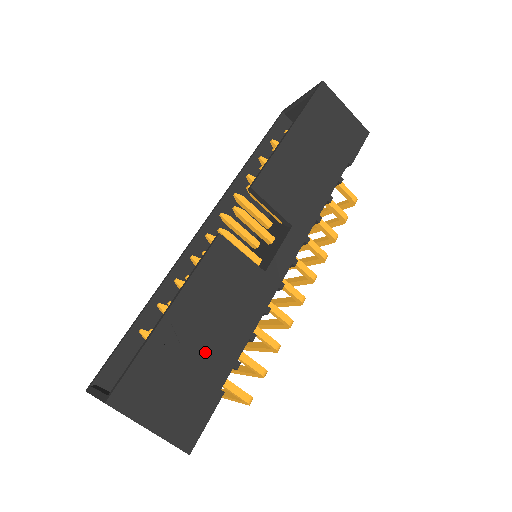
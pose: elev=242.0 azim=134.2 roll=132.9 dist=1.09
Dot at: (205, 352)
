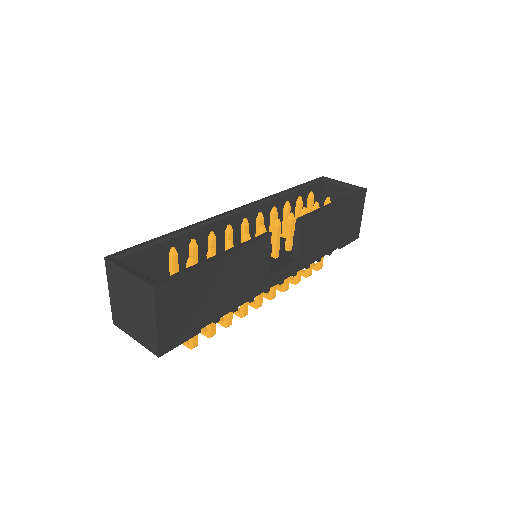
Dot at: (213, 299)
